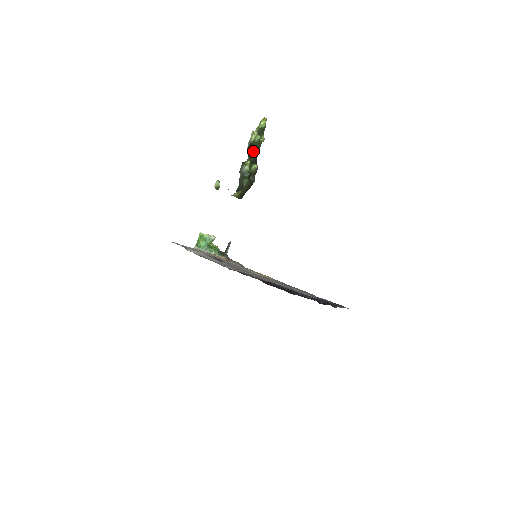
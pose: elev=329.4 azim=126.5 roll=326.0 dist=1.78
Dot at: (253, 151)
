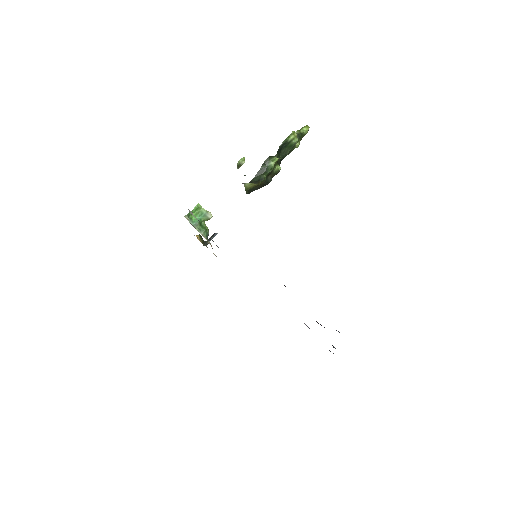
Dot at: (283, 151)
